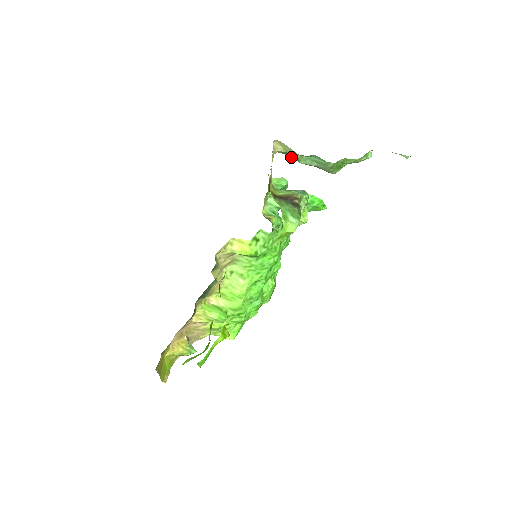
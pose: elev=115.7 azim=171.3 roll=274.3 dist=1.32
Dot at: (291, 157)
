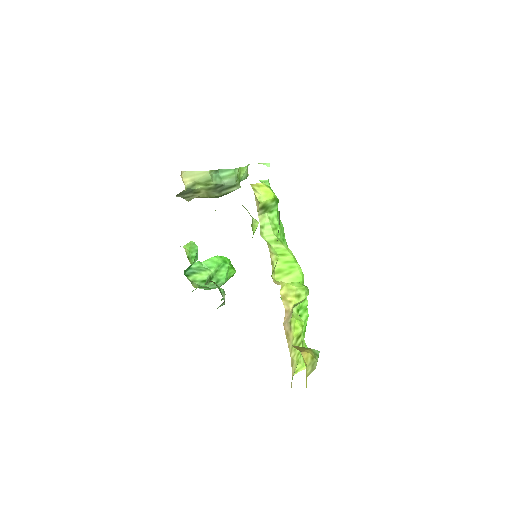
Dot at: (200, 187)
